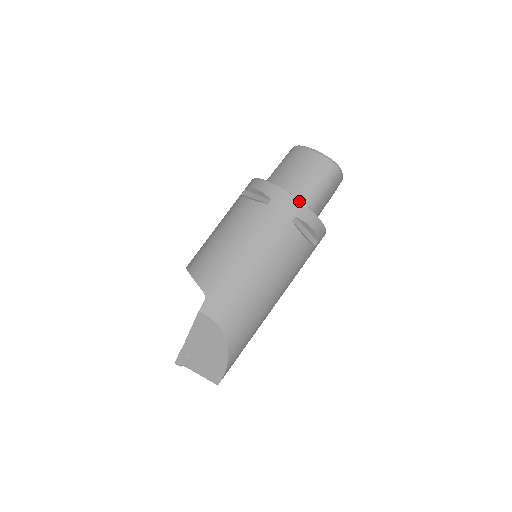
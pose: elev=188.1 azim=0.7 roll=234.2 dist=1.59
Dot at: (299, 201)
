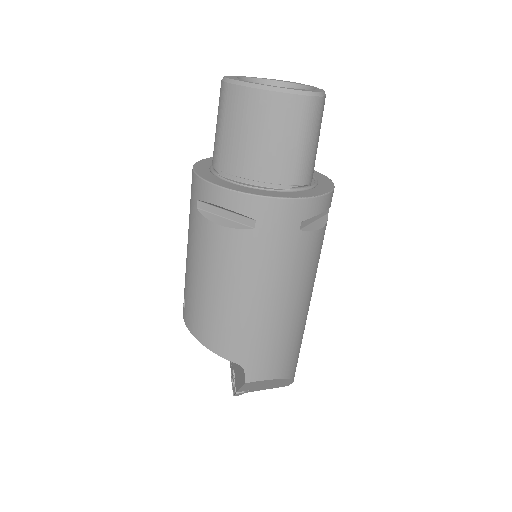
Dot at: (296, 200)
